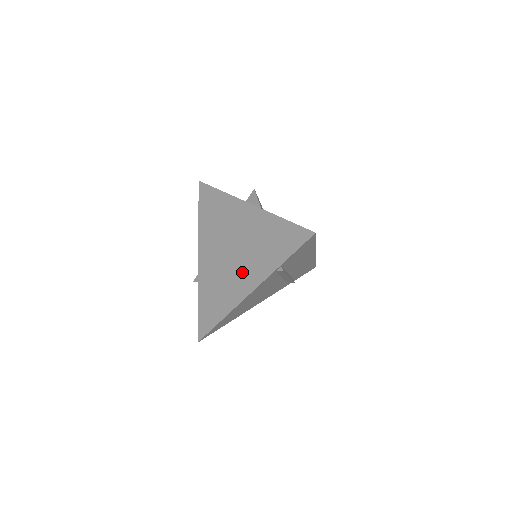
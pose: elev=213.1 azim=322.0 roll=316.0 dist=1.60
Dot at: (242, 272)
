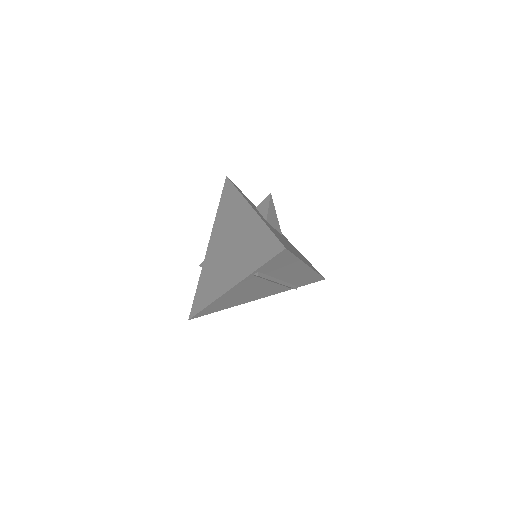
Dot at: (230, 268)
